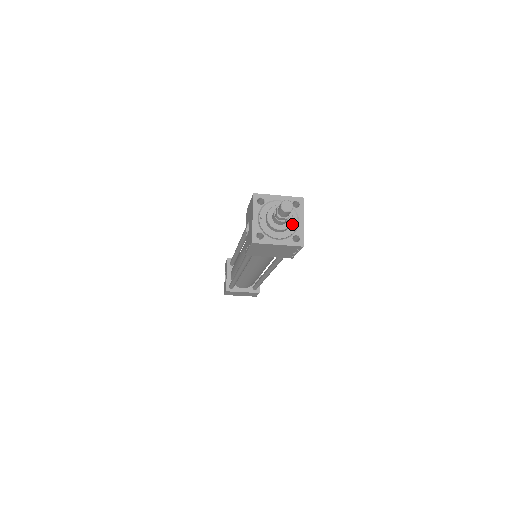
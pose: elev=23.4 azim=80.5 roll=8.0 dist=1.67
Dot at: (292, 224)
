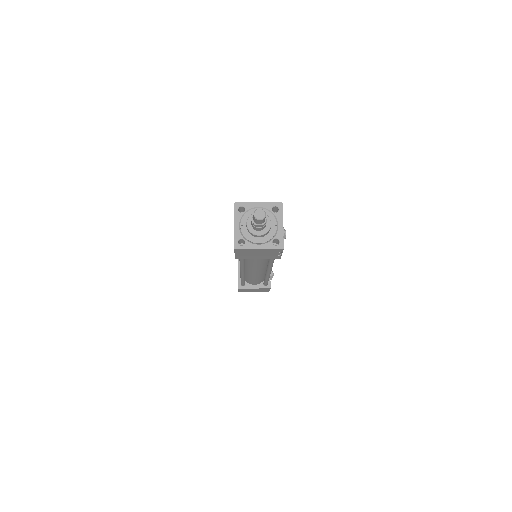
Dot at: (272, 229)
